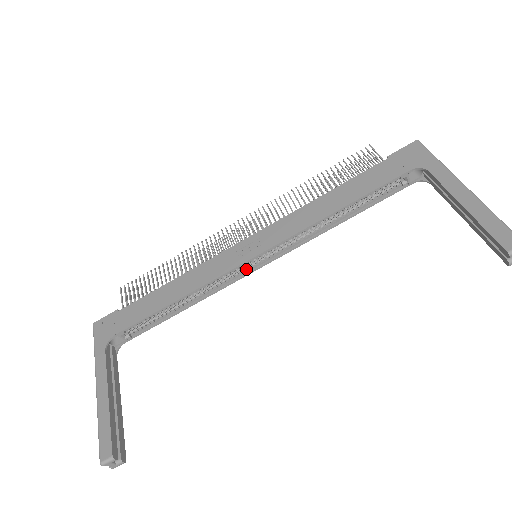
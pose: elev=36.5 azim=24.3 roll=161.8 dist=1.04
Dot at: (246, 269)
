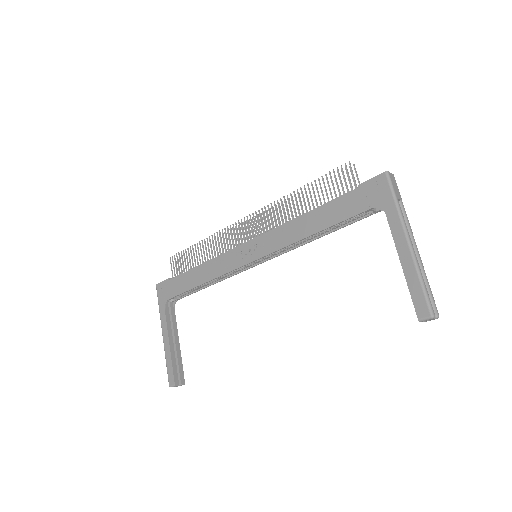
Dot at: (250, 265)
